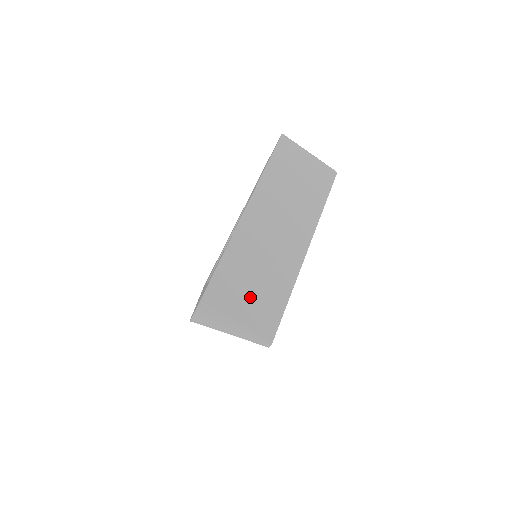
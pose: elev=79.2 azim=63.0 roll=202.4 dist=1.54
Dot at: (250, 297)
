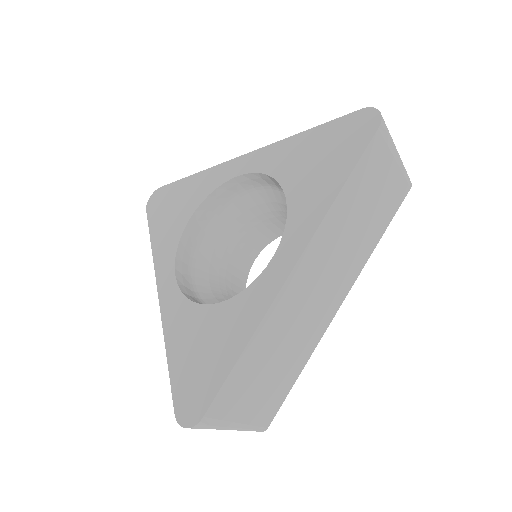
Dot at: (261, 389)
